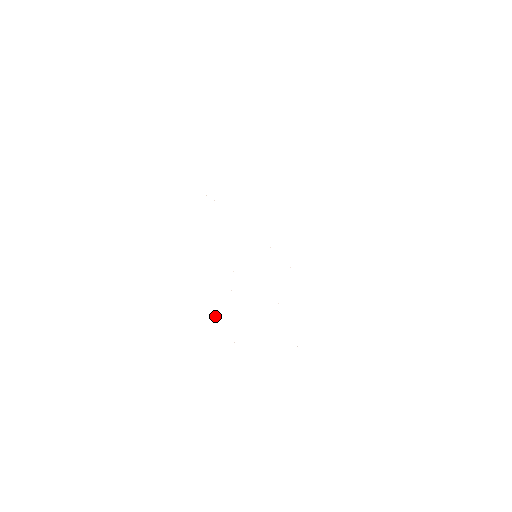
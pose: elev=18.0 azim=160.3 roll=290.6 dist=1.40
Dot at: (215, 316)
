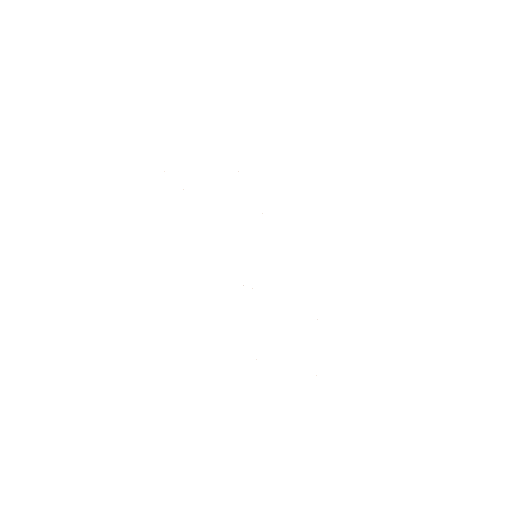
Dot at: occluded
